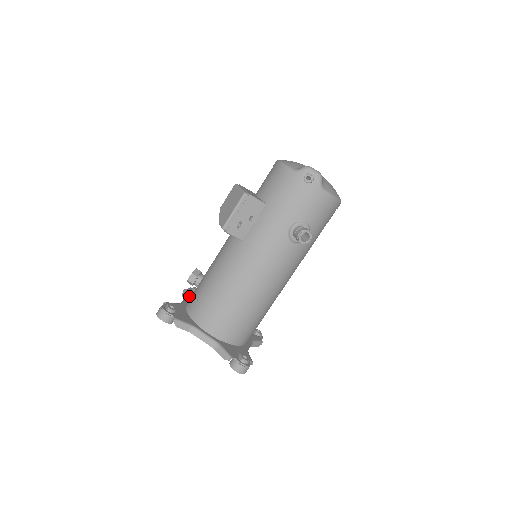
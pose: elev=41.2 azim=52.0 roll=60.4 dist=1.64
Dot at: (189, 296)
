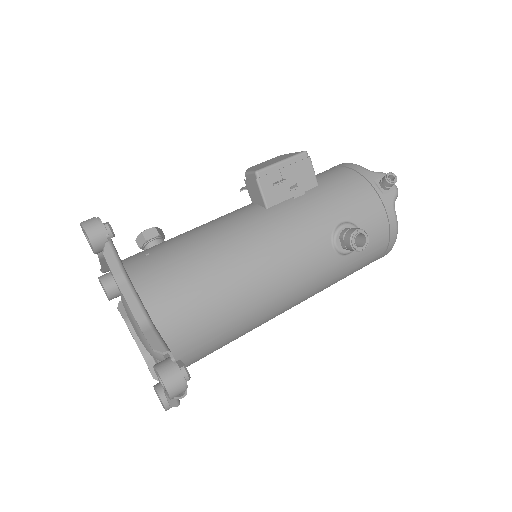
Dot at: occluded
